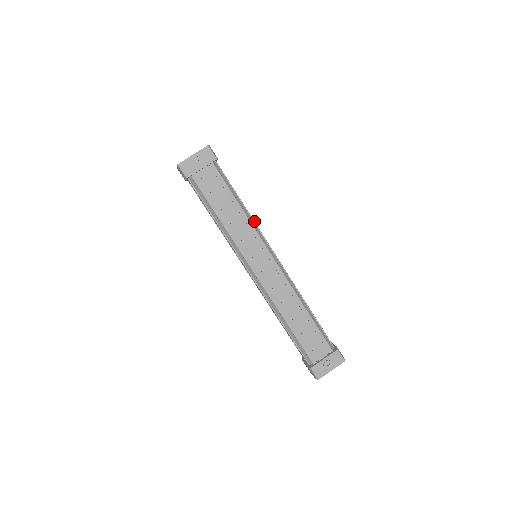
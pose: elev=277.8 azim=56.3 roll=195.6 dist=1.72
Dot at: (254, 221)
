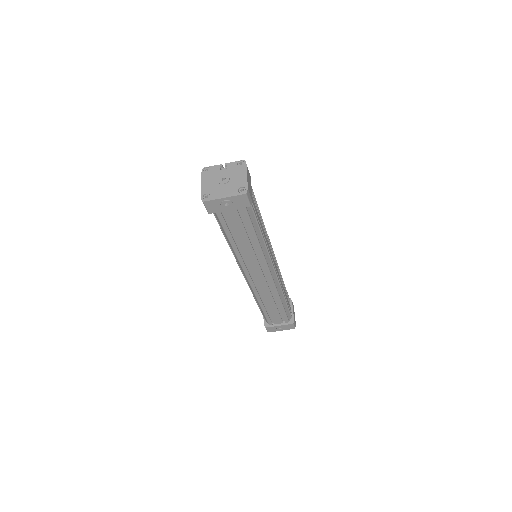
Dot at: (266, 246)
